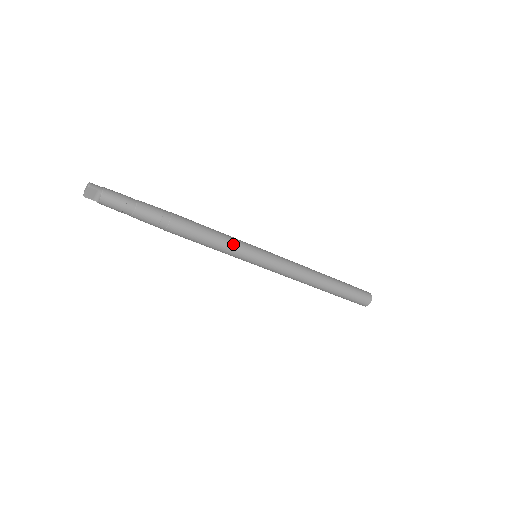
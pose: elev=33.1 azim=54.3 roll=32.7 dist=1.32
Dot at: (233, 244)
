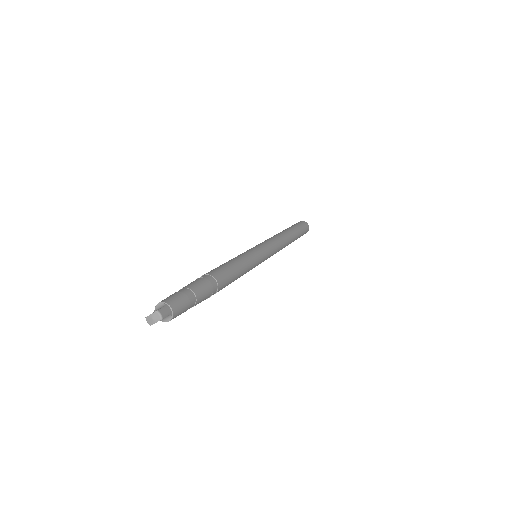
Dot at: (251, 266)
